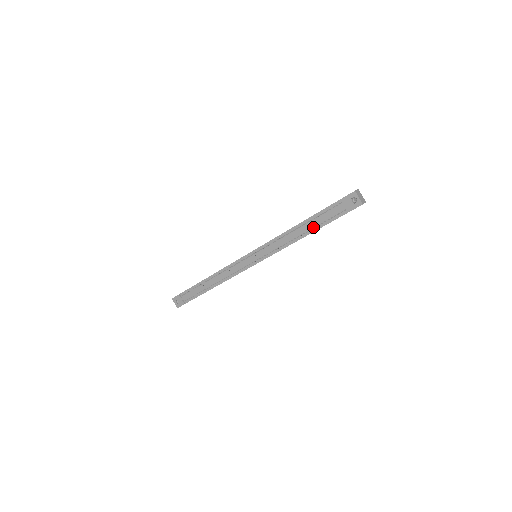
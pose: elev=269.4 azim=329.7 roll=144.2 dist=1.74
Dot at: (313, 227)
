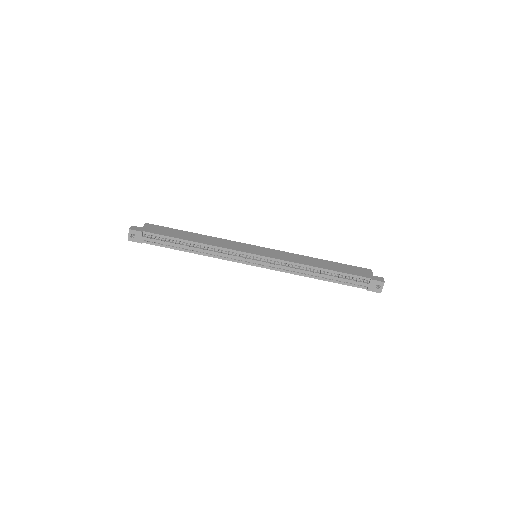
Dot at: (331, 278)
